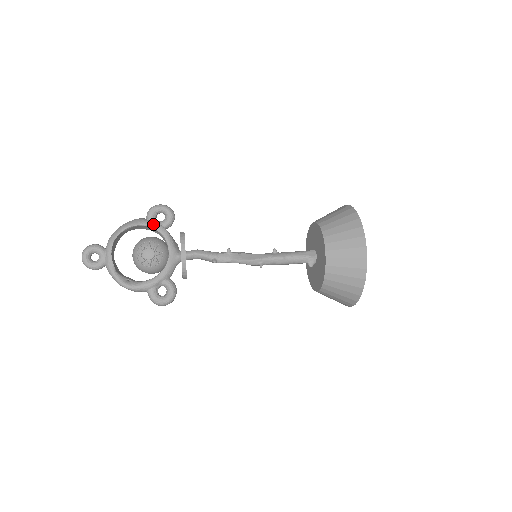
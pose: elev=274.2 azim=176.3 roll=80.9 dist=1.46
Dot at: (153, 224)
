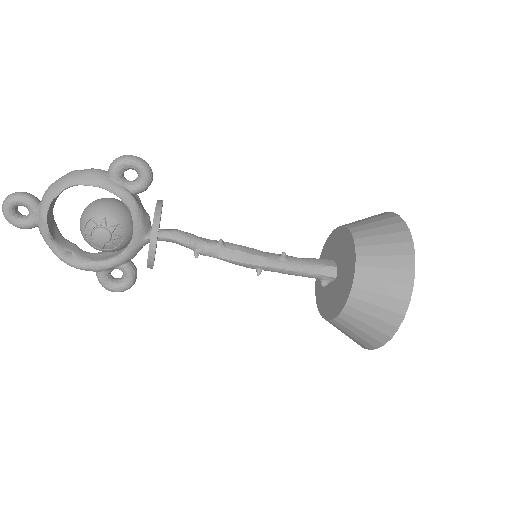
Dot at: (116, 189)
